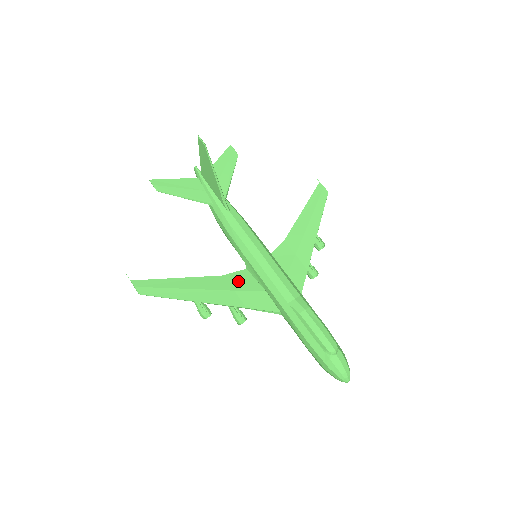
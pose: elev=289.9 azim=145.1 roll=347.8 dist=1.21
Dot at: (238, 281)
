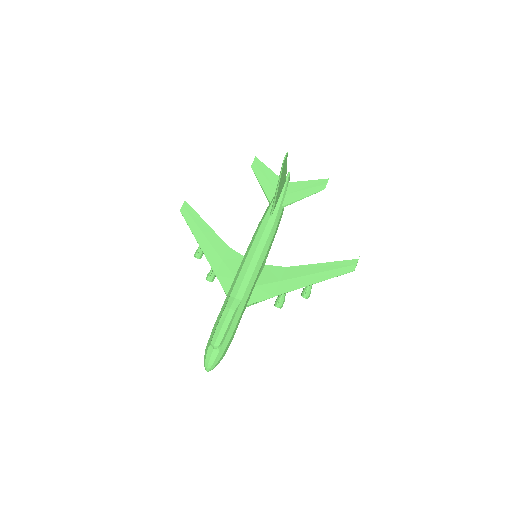
Dot at: (231, 258)
